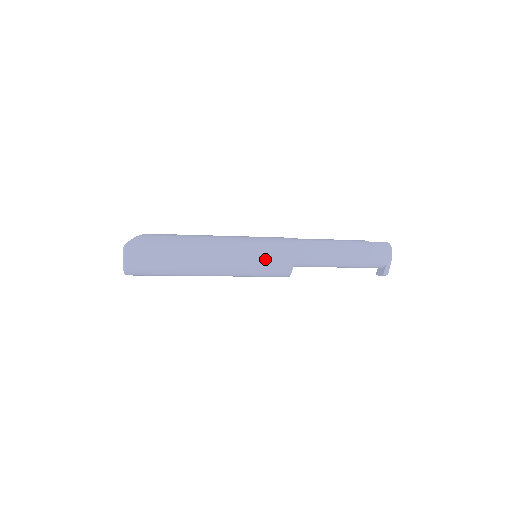
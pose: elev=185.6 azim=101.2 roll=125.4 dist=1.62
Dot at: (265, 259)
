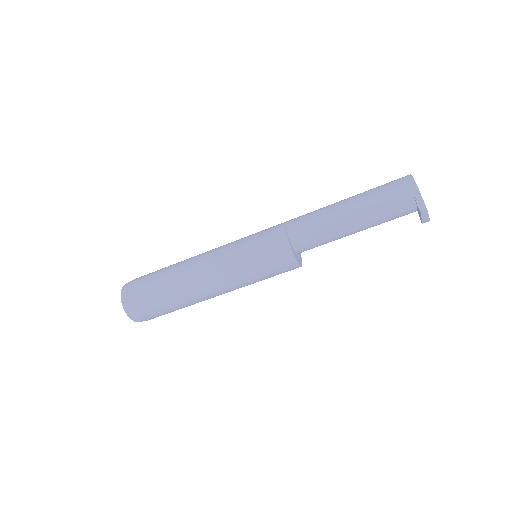
Dot at: (254, 248)
